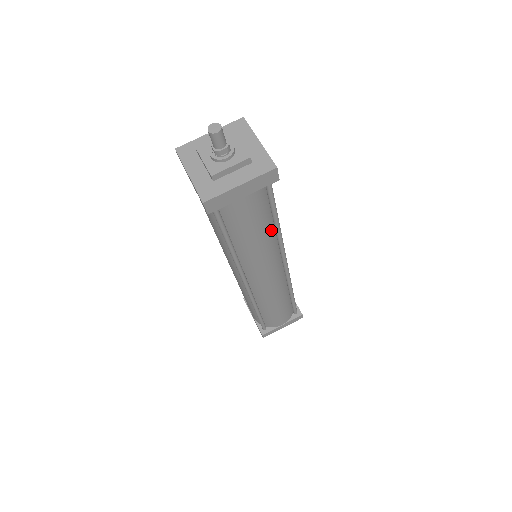
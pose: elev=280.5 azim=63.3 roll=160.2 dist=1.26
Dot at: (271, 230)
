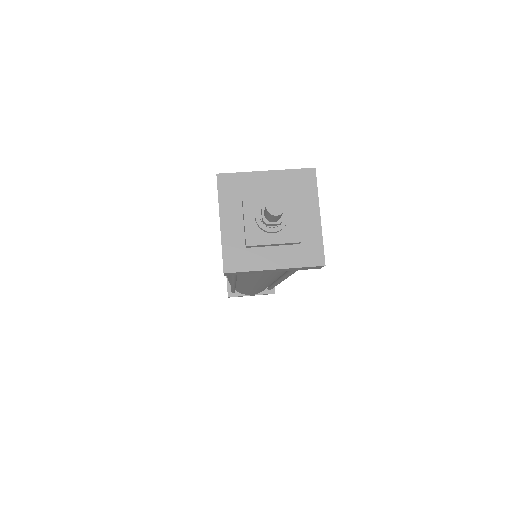
Dot at: occluded
